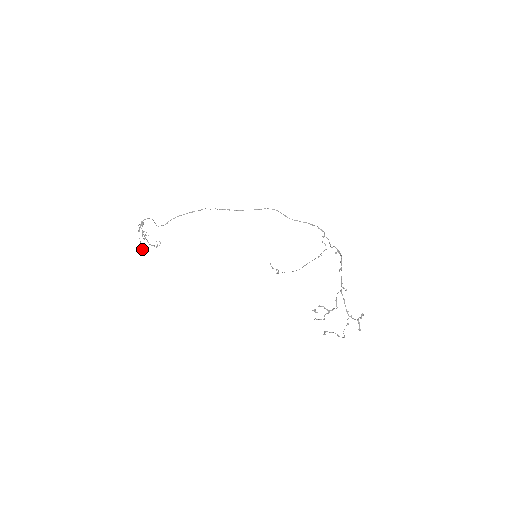
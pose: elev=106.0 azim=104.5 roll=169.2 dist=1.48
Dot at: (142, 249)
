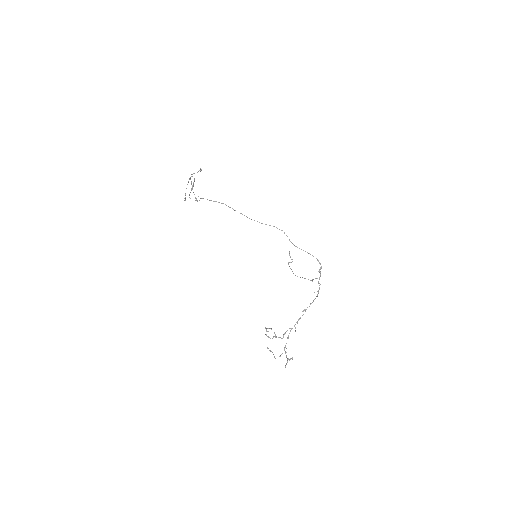
Dot at: (185, 198)
